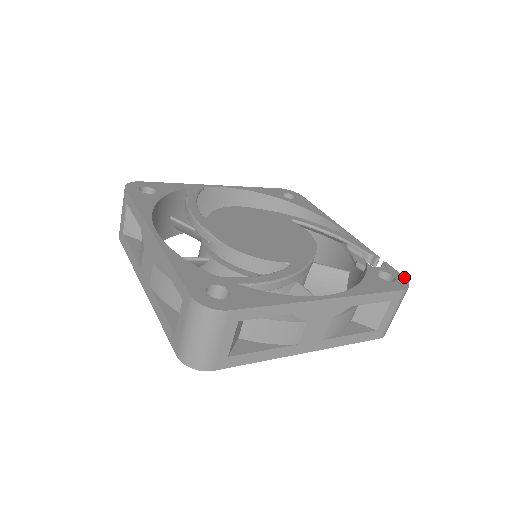
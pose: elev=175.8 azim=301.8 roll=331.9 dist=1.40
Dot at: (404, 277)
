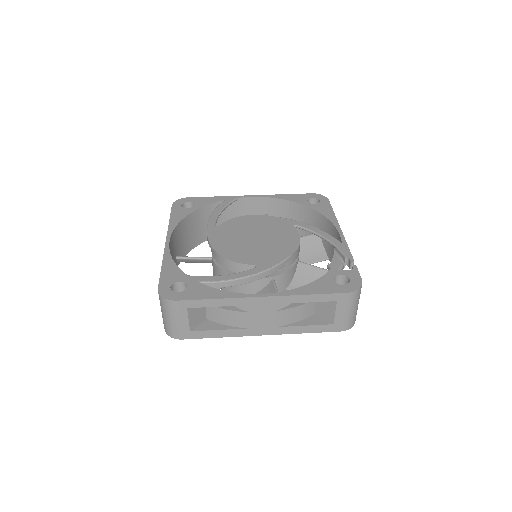
Dot at: (361, 281)
